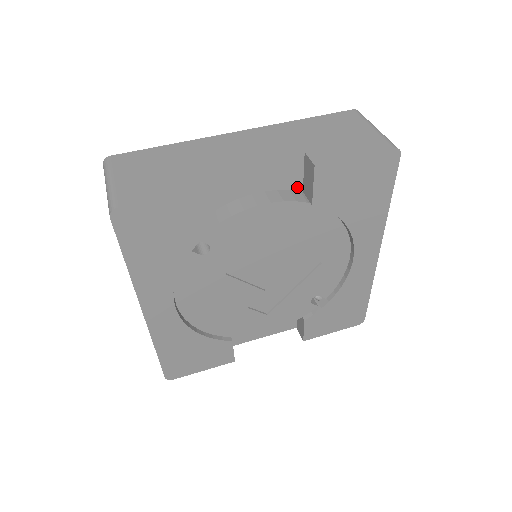
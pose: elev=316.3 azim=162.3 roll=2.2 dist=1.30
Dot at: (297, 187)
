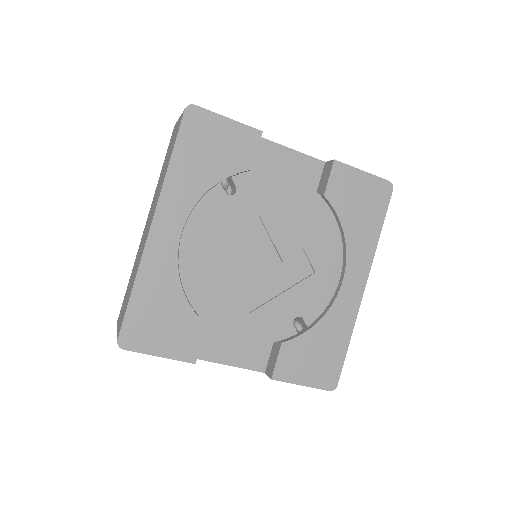
Dot at: occluded
